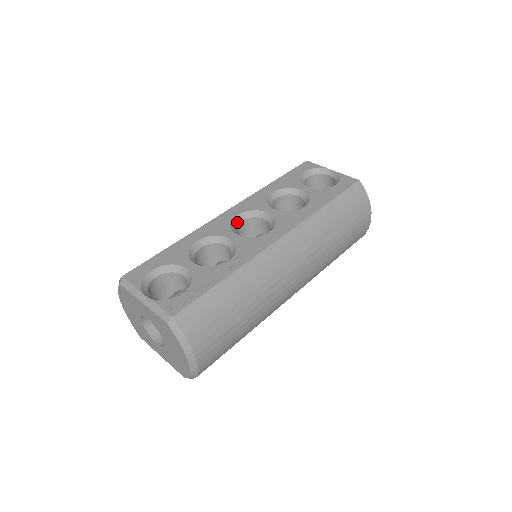
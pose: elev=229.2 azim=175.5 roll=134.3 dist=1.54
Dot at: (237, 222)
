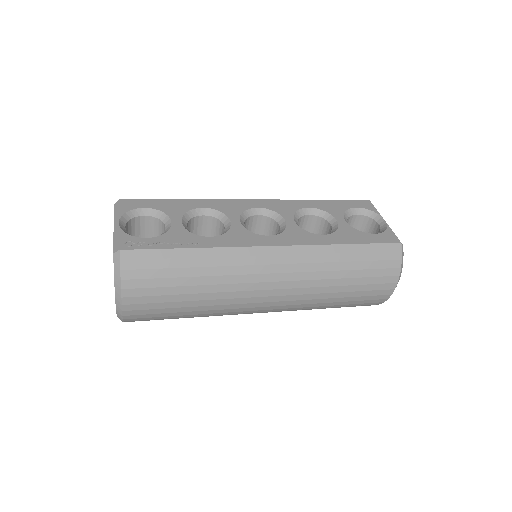
Dot at: (253, 213)
